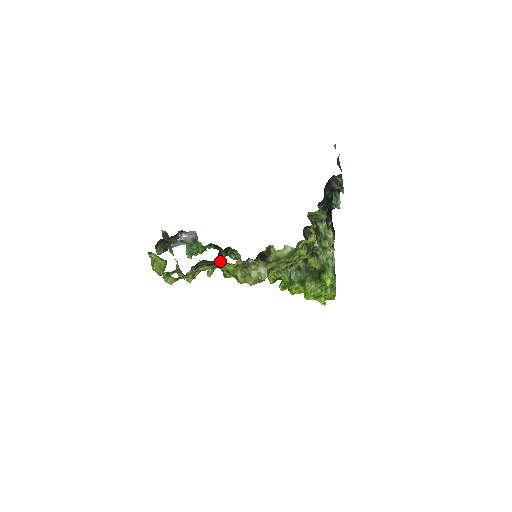
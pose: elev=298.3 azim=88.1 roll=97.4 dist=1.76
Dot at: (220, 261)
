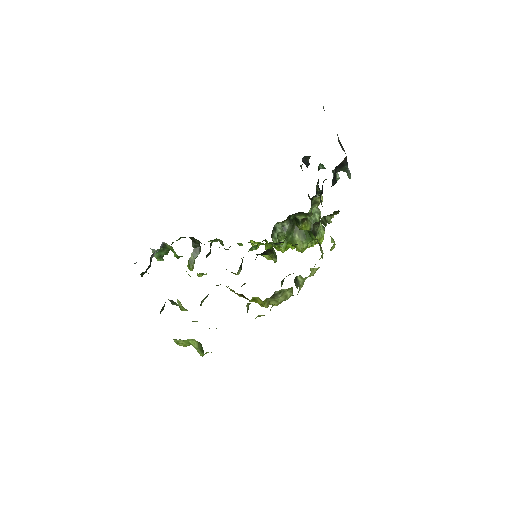
Dot at: (247, 307)
